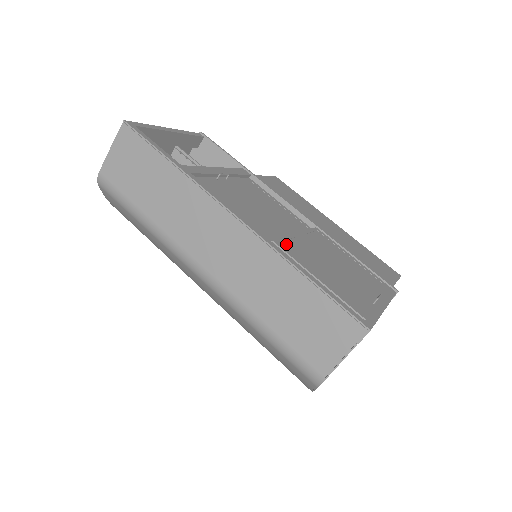
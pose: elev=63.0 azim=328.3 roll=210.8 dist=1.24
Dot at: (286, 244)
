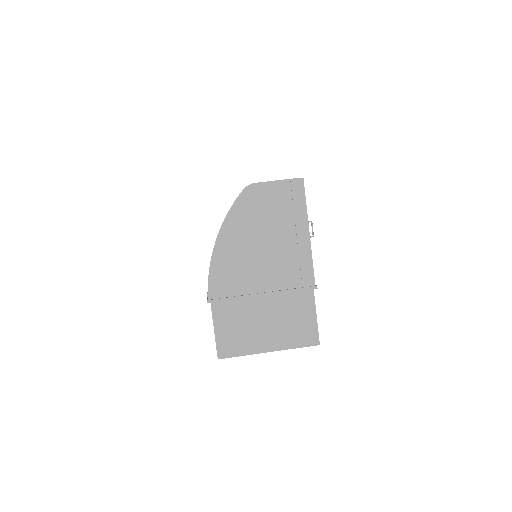
Dot at: occluded
